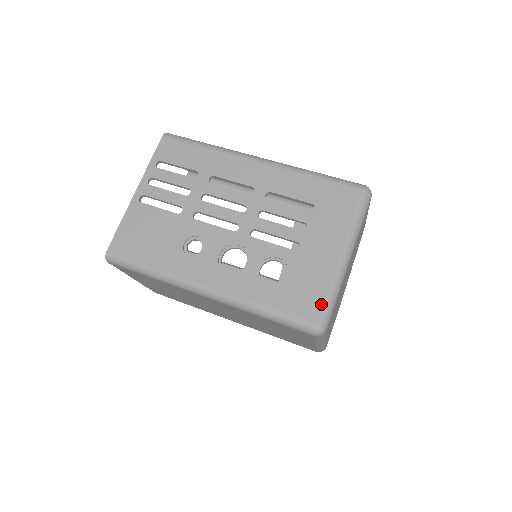
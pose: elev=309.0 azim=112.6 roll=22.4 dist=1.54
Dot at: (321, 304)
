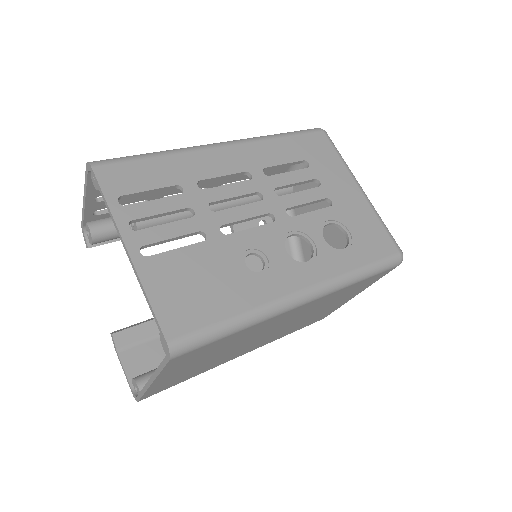
Dot at: (387, 234)
